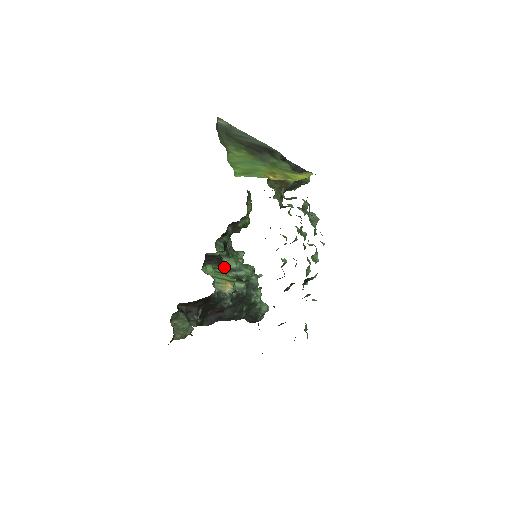
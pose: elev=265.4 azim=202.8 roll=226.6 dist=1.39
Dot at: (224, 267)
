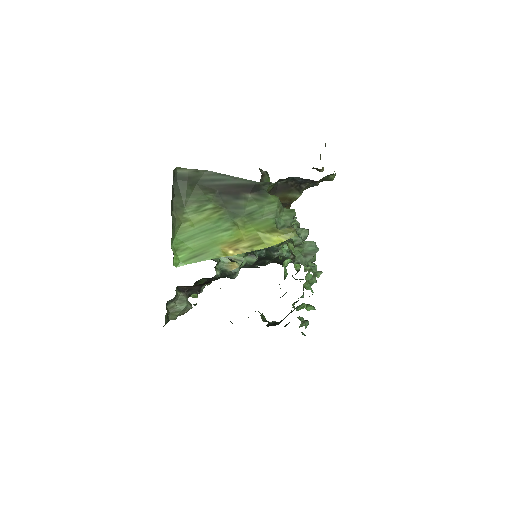
Dot at: occluded
